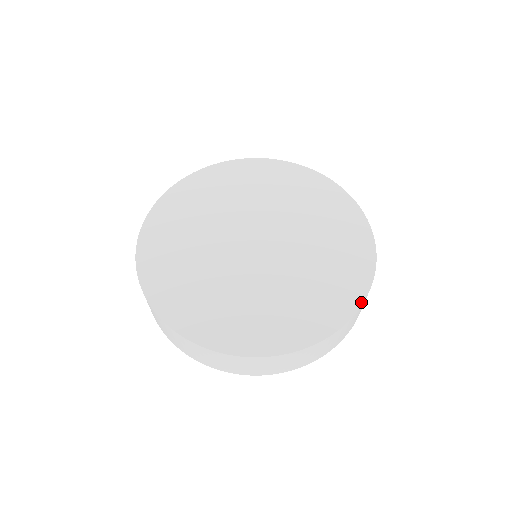
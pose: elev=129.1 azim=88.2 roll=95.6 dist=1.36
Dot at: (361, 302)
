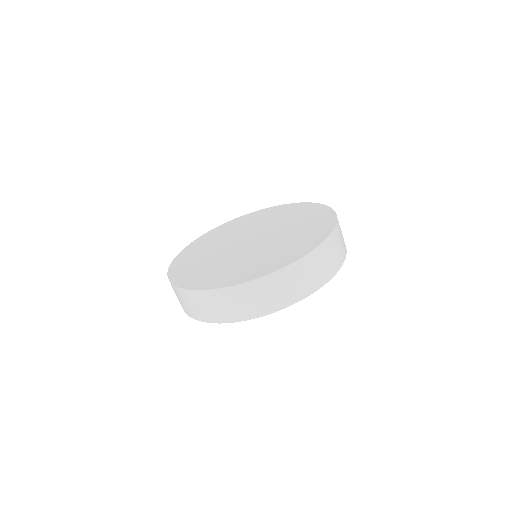
Dot at: (331, 209)
